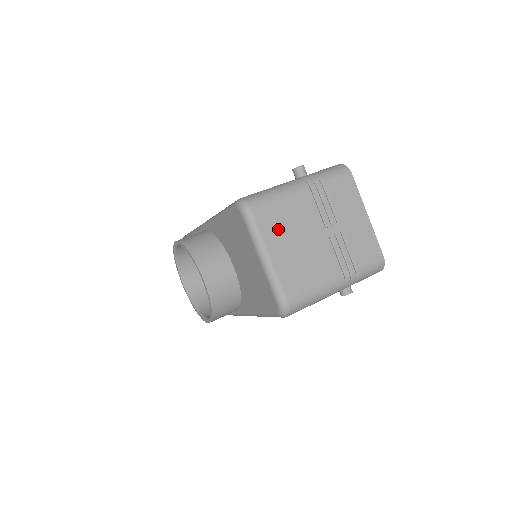
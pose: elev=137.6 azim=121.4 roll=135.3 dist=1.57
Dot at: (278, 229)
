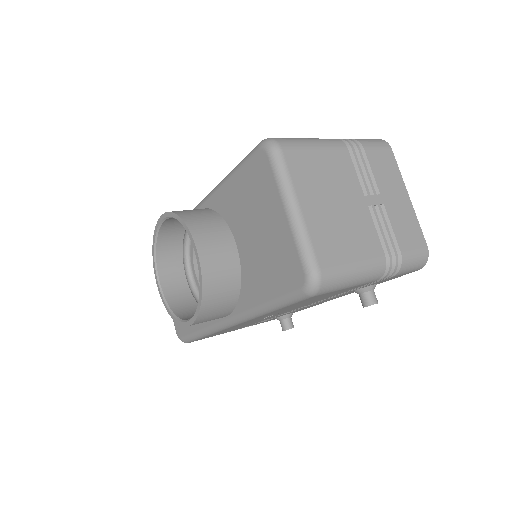
Dot at: (311, 179)
